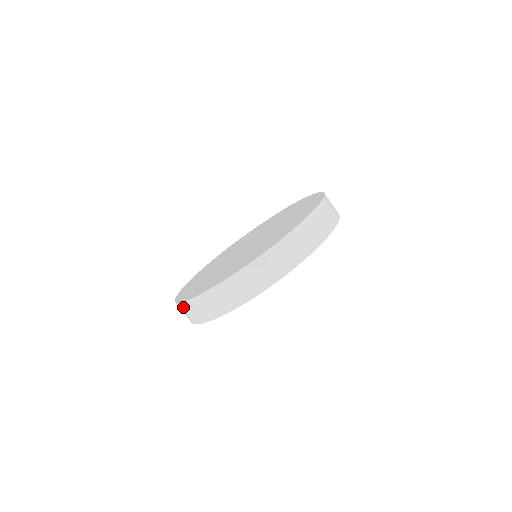
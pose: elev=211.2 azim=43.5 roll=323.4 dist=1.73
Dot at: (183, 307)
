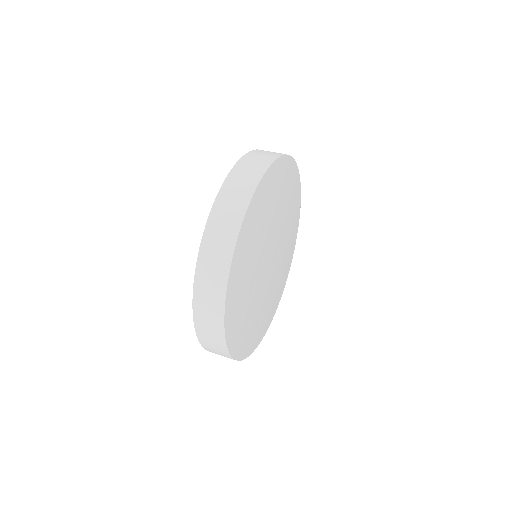
Dot at: occluded
